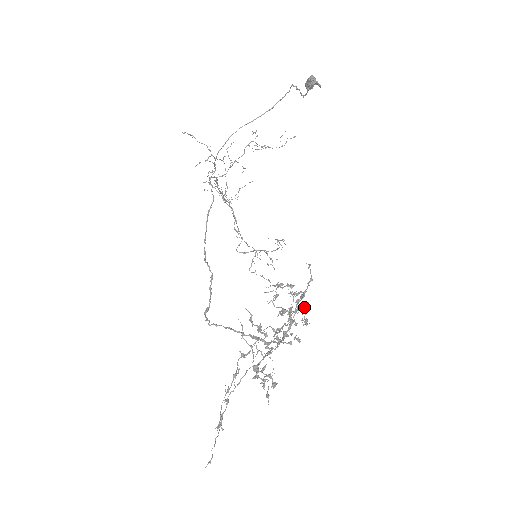
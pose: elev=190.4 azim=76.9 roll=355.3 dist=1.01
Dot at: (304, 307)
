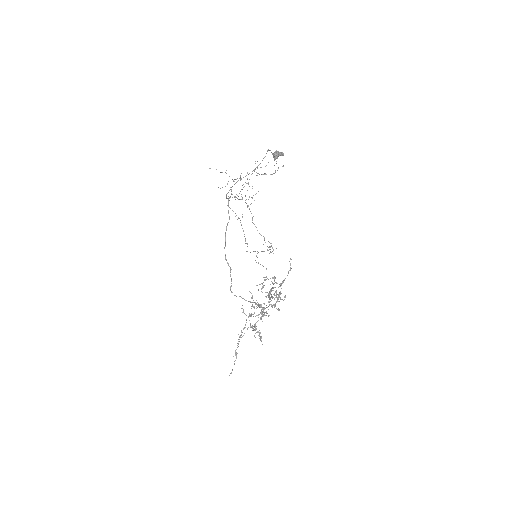
Dot at: (279, 293)
